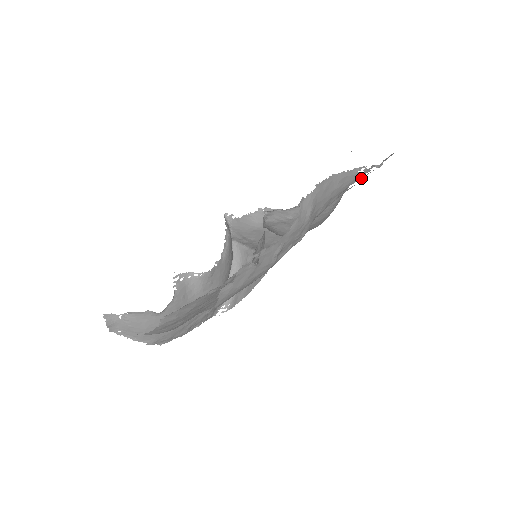
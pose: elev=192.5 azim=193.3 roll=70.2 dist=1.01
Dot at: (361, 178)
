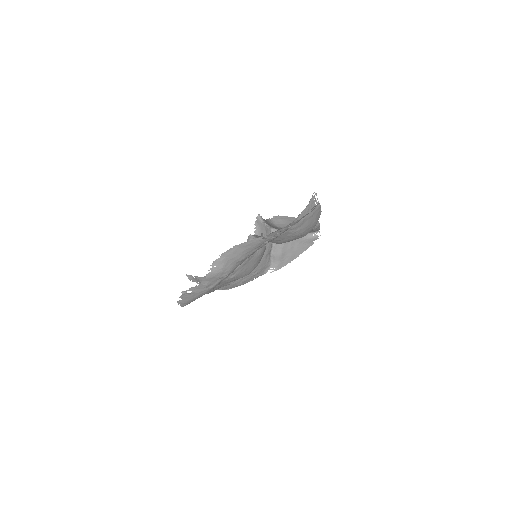
Dot at: occluded
